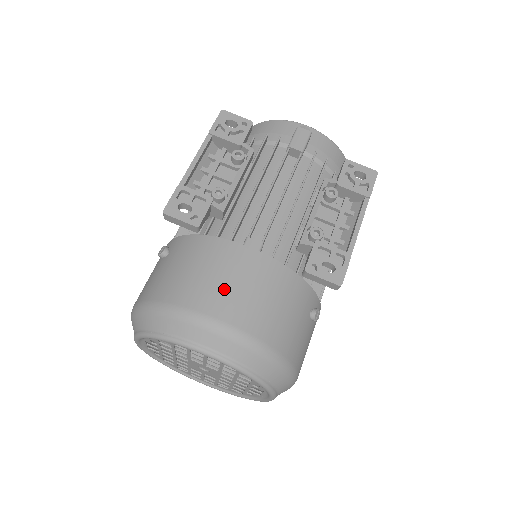
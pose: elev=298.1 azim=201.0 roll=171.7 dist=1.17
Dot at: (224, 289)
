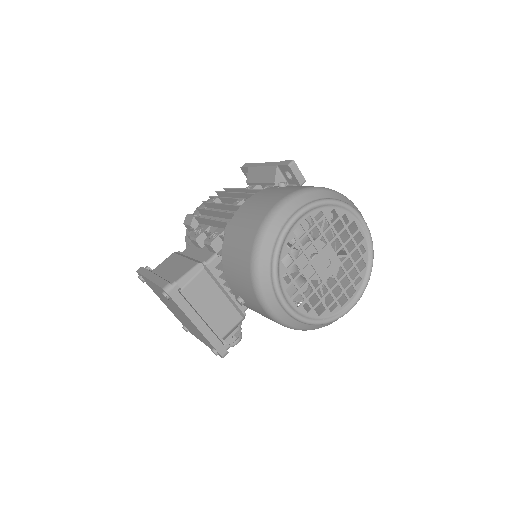
Dot at: occluded
